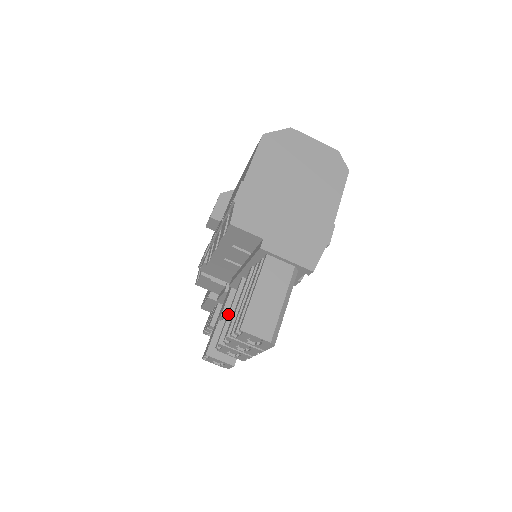
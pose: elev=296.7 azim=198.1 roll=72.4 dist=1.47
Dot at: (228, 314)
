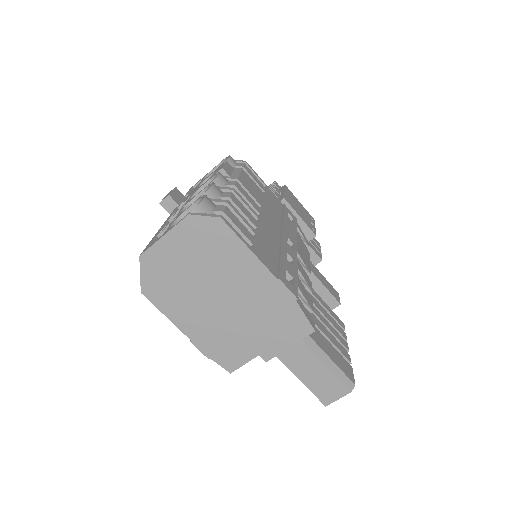
Dot at: occluded
